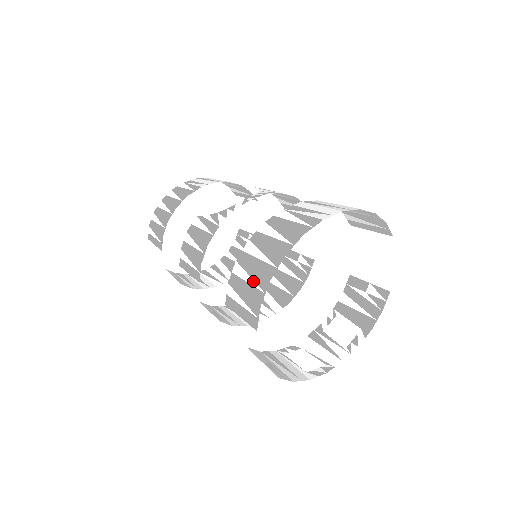
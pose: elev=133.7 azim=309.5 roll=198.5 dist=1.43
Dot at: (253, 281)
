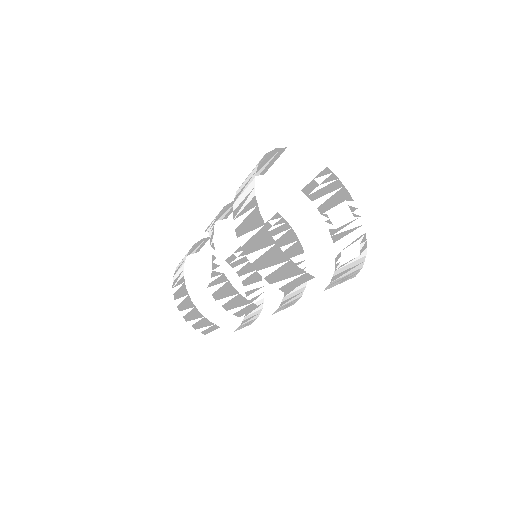
Dot at: (278, 265)
